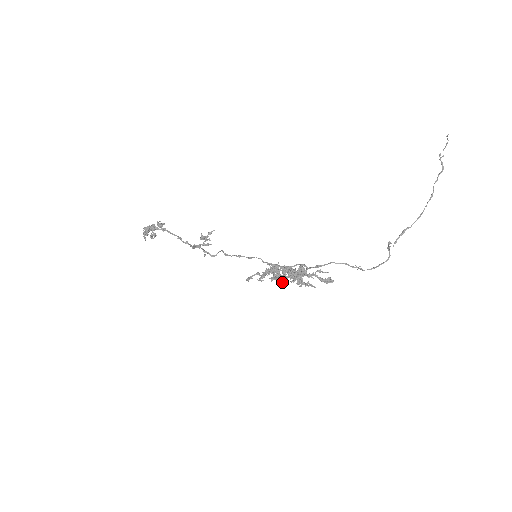
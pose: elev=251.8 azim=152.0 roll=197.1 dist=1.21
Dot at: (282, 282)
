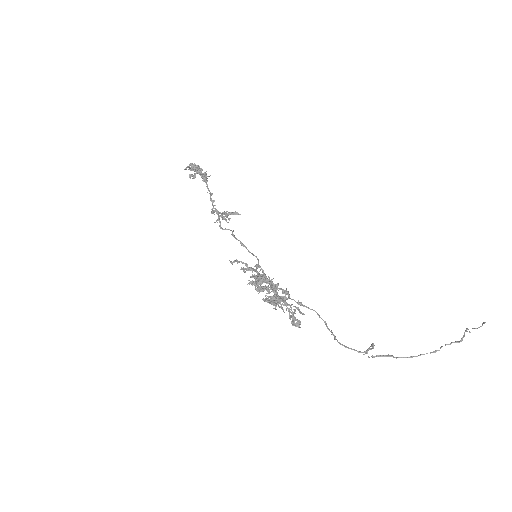
Dot at: (259, 287)
